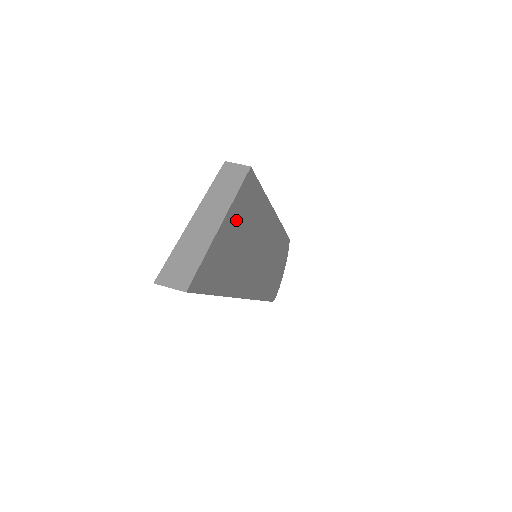
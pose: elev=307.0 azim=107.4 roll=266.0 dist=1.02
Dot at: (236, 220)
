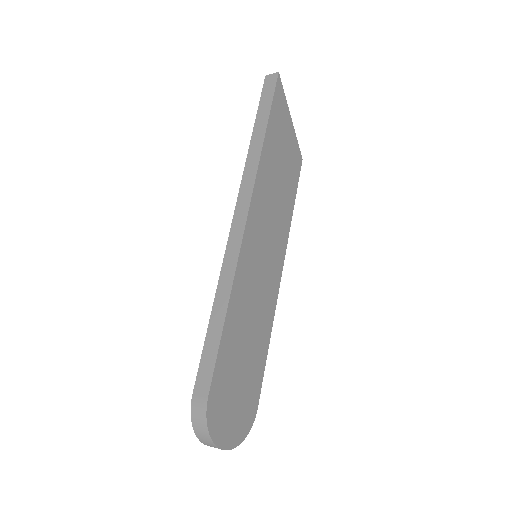
Dot at: (289, 142)
